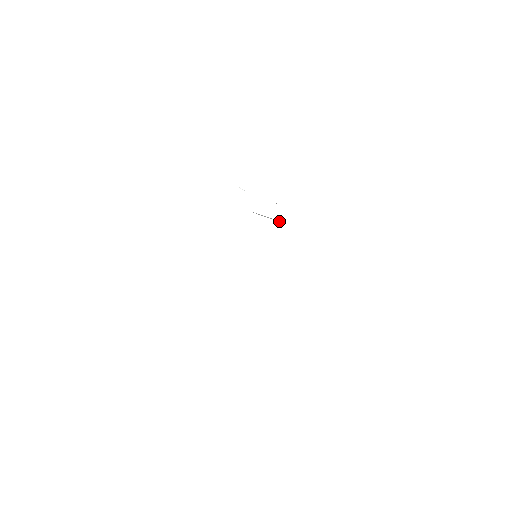
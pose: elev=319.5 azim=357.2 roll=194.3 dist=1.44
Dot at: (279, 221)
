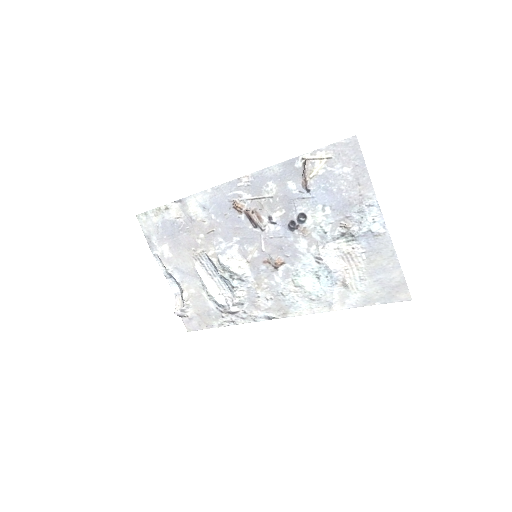
Dot at: (212, 295)
